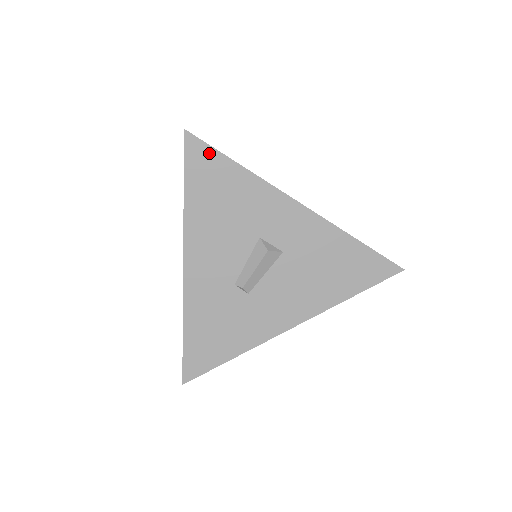
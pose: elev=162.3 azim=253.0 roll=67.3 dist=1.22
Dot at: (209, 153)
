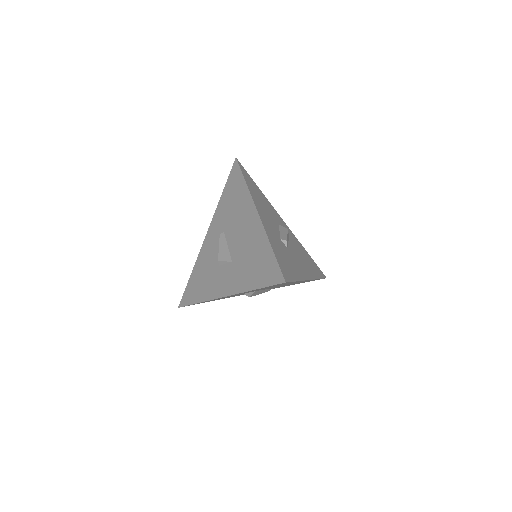
Dot at: (248, 174)
